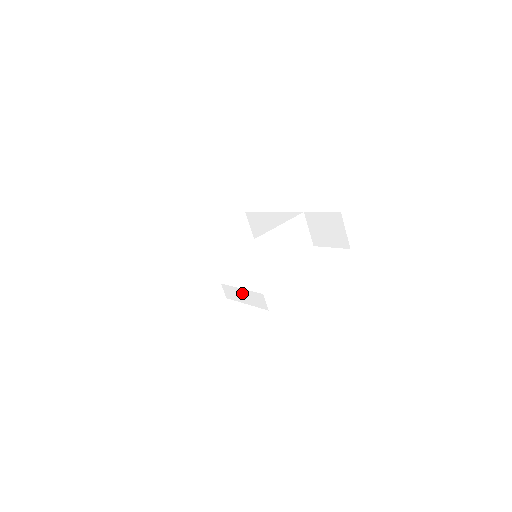
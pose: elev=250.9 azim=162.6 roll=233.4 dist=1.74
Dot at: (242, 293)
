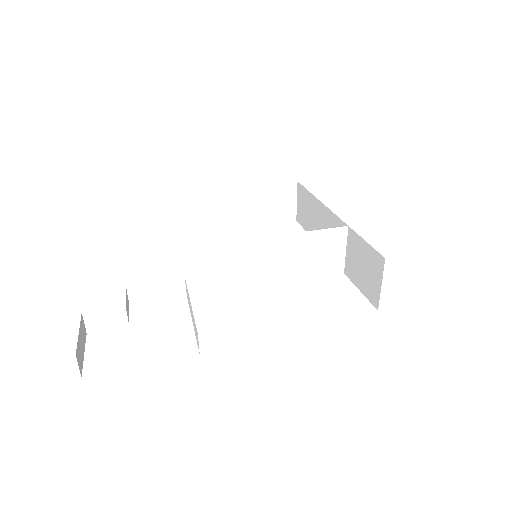
Dot at: (191, 308)
